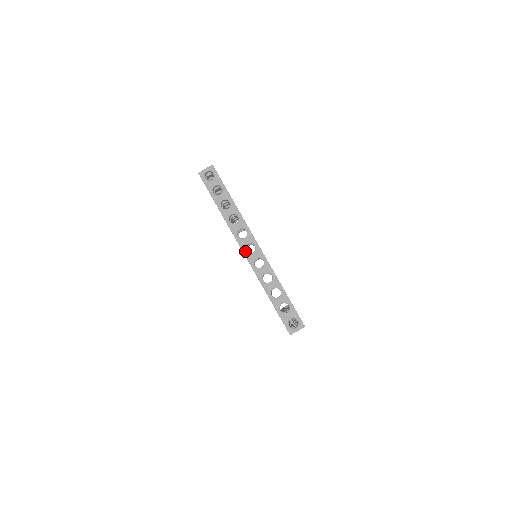
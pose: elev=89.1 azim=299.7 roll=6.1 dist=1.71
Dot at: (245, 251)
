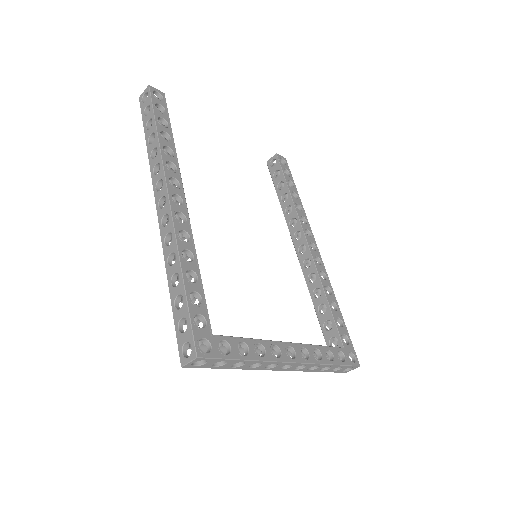
Dot at: (281, 370)
